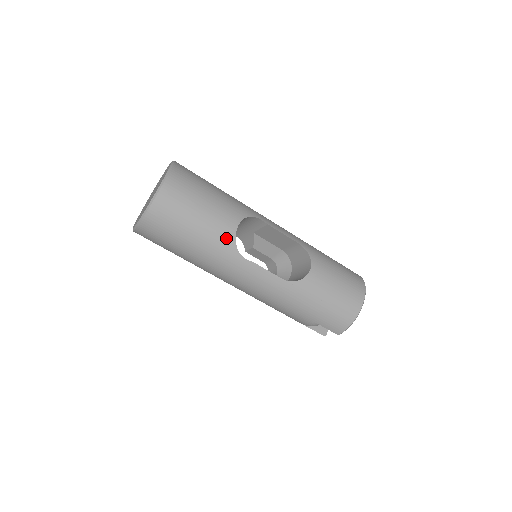
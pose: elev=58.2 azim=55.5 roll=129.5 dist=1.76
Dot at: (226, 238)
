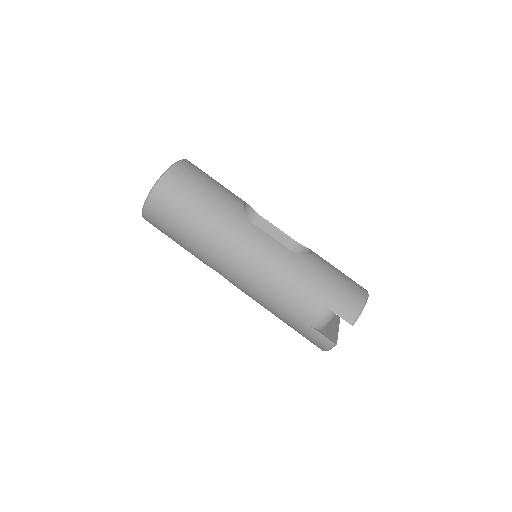
Dot at: (235, 205)
